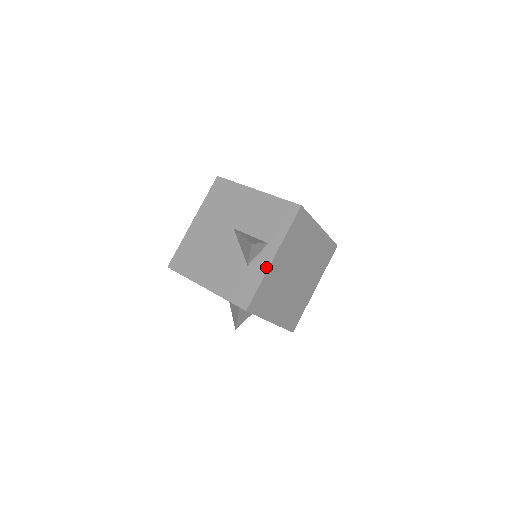
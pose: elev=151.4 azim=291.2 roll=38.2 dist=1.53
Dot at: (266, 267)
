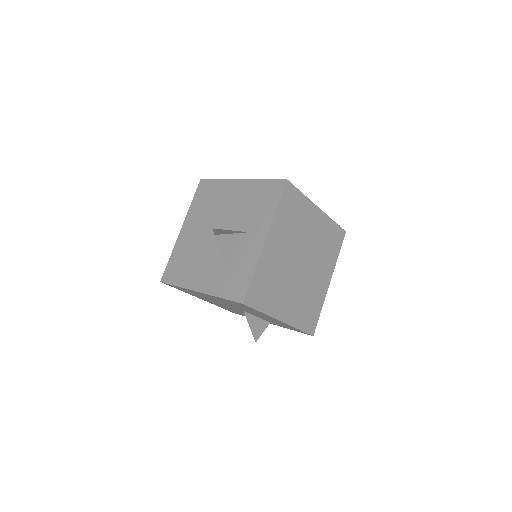
Dot at: occluded
